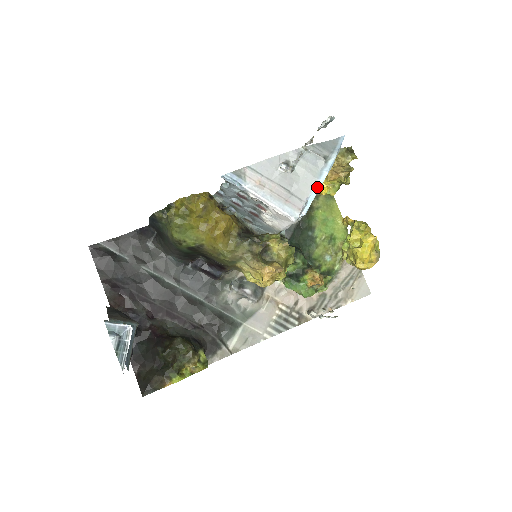
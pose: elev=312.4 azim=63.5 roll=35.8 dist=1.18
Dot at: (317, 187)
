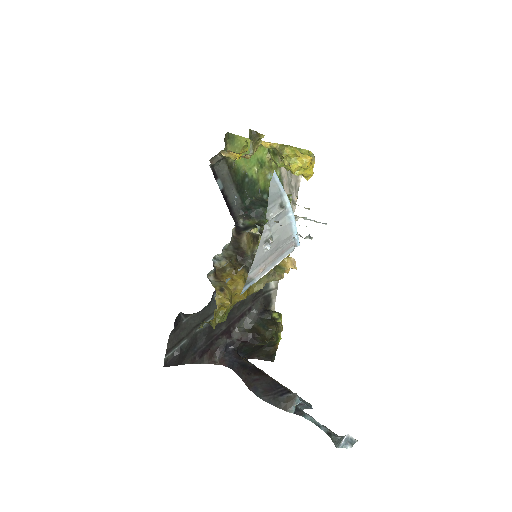
Dot at: (294, 227)
